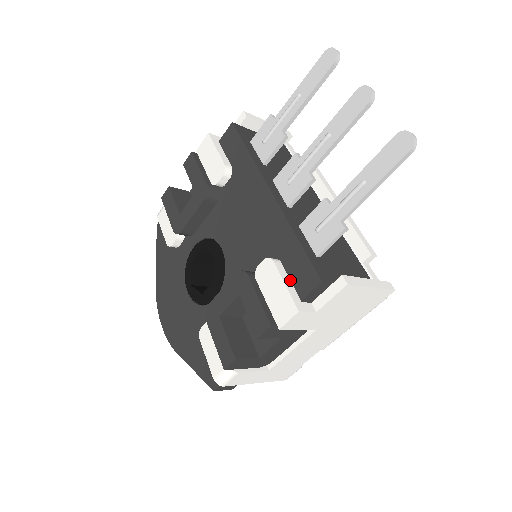
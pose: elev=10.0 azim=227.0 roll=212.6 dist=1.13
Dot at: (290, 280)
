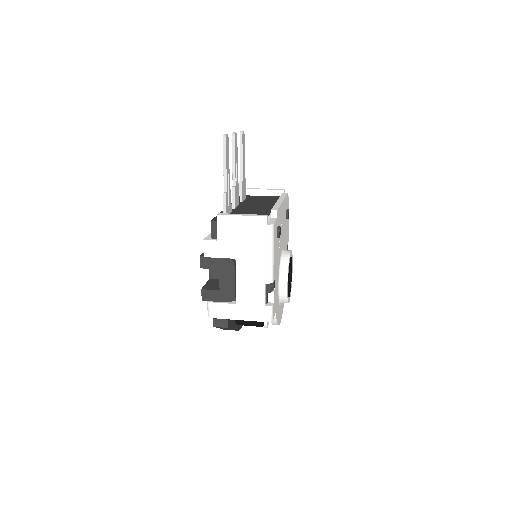
Dot at: occluded
